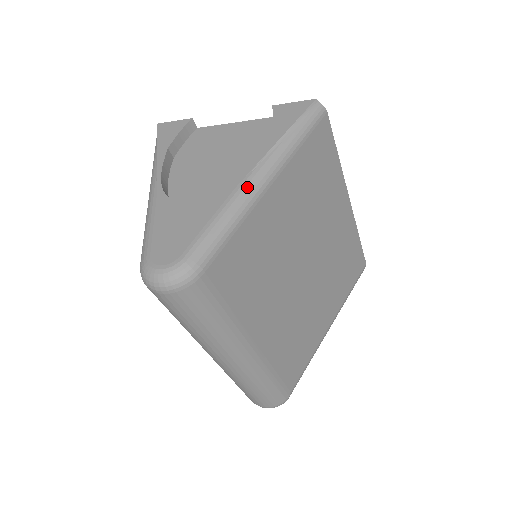
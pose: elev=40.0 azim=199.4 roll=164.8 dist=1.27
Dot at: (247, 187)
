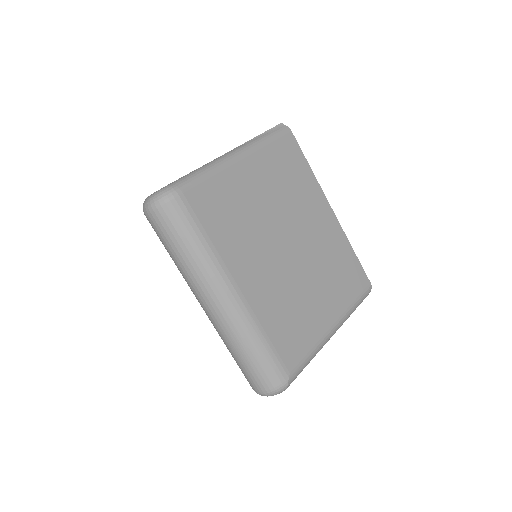
Dot at: (223, 157)
